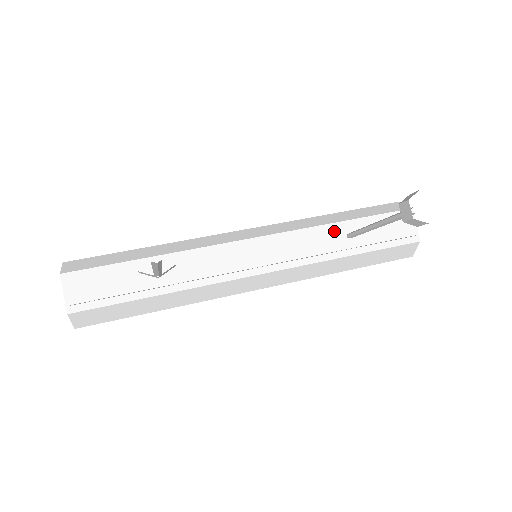
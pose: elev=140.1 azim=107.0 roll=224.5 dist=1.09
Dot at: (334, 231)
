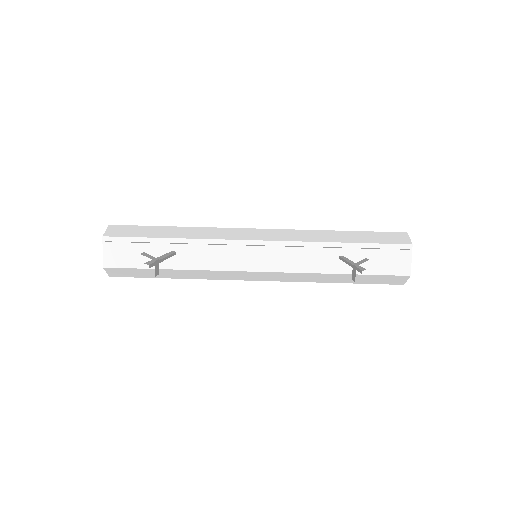
Dot at: (329, 251)
